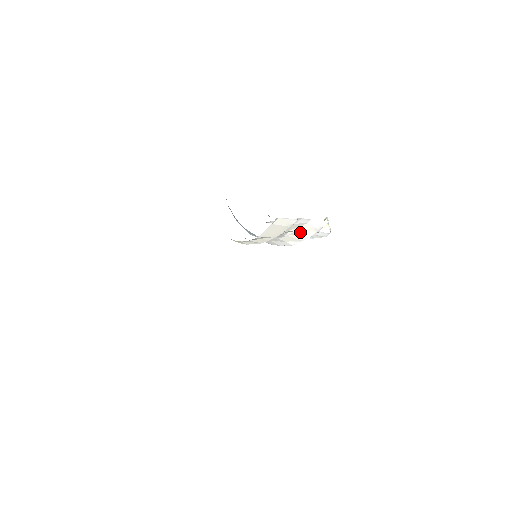
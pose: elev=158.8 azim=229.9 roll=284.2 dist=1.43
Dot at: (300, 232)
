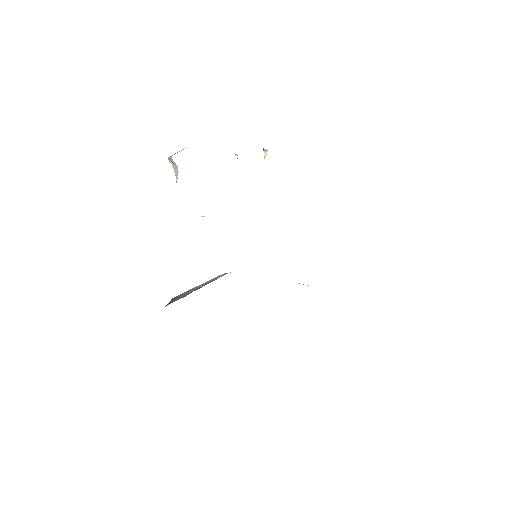
Dot at: occluded
